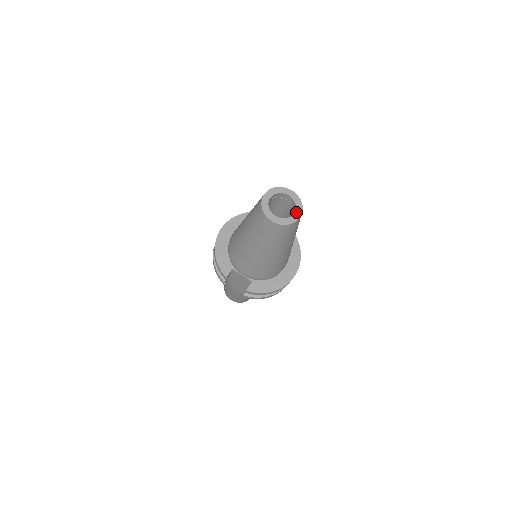
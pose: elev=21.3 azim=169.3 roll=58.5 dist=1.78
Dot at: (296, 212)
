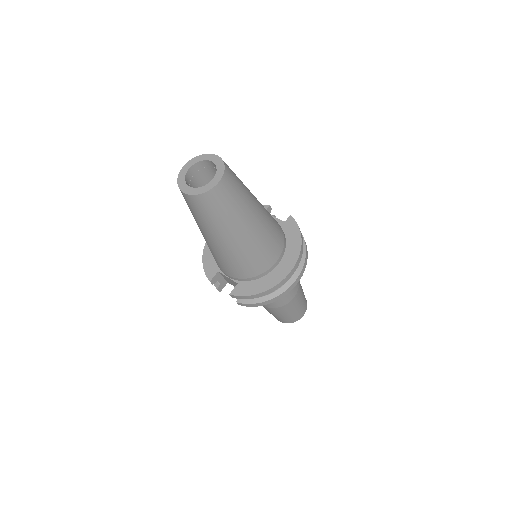
Dot at: (215, 178)
